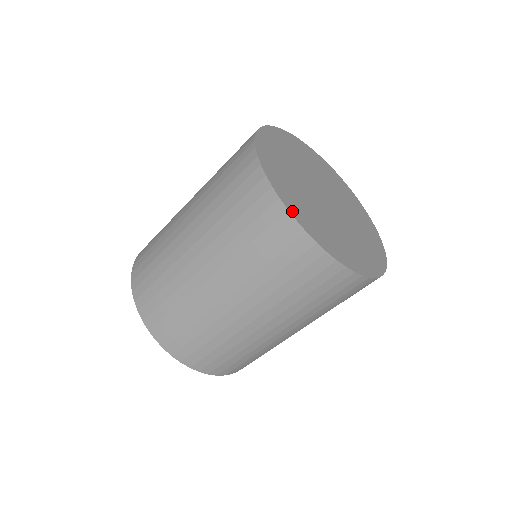
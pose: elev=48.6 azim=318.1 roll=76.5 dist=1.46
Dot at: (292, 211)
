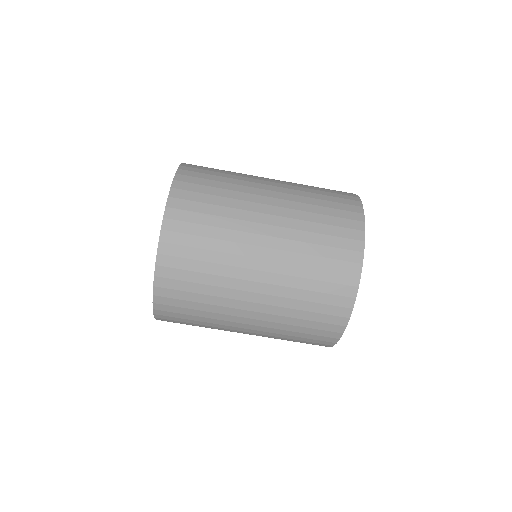
Dot at: (352, 308)
